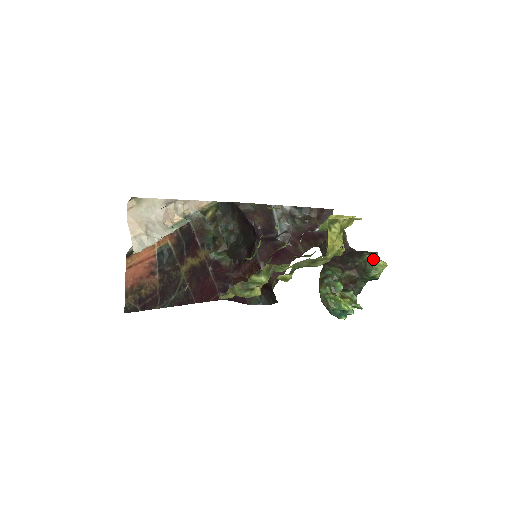
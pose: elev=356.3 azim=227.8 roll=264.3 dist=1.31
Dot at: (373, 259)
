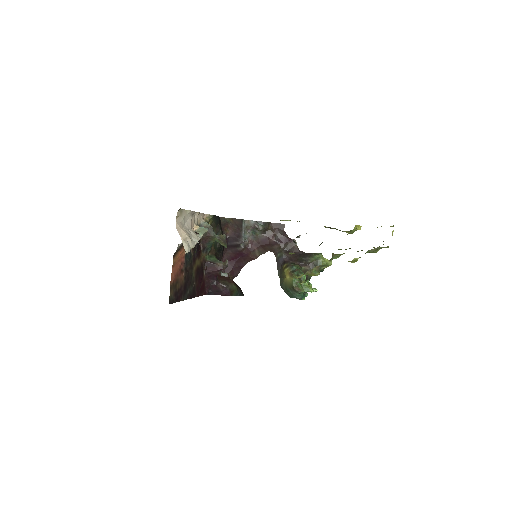
Dot at: (322, 257)
